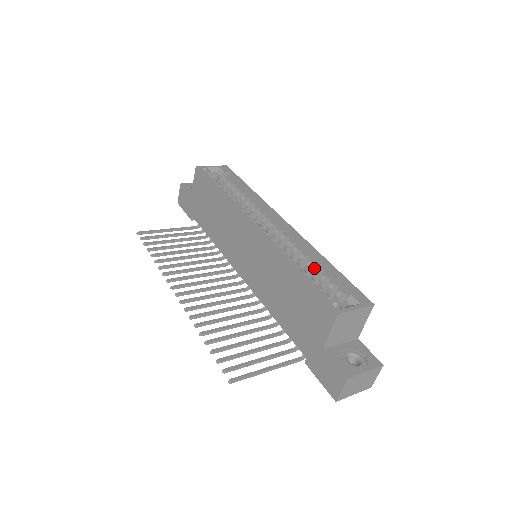
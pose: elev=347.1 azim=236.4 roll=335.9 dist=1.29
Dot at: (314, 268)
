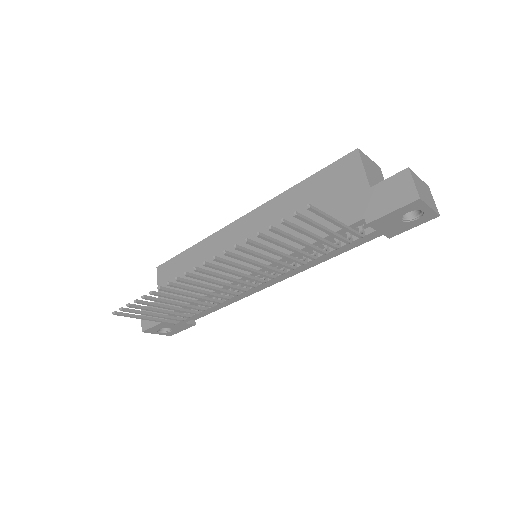
Dot at: occluded
